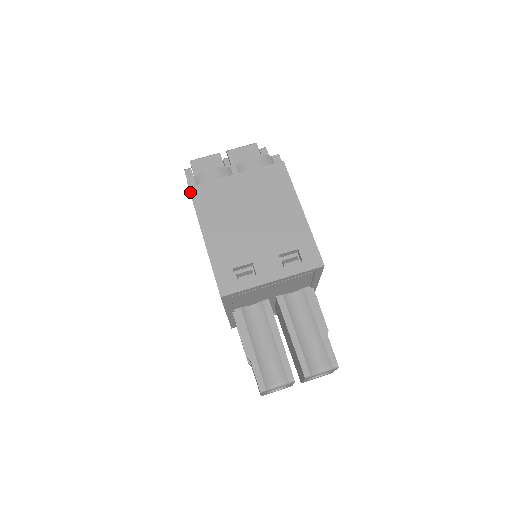
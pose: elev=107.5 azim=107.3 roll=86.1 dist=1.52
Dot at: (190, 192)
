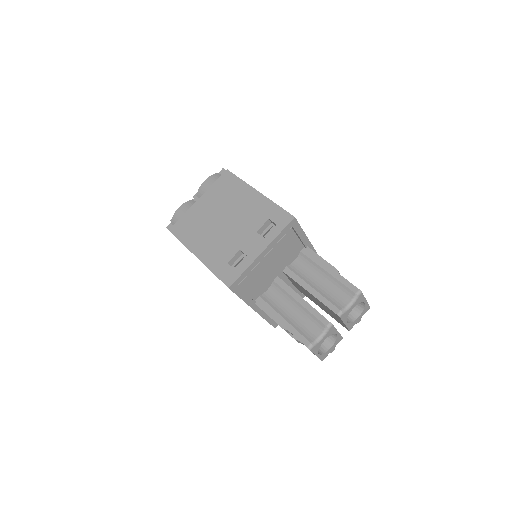
Dot at: occluded
